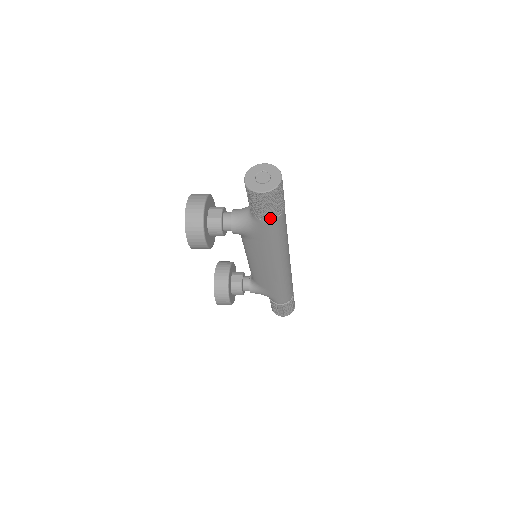
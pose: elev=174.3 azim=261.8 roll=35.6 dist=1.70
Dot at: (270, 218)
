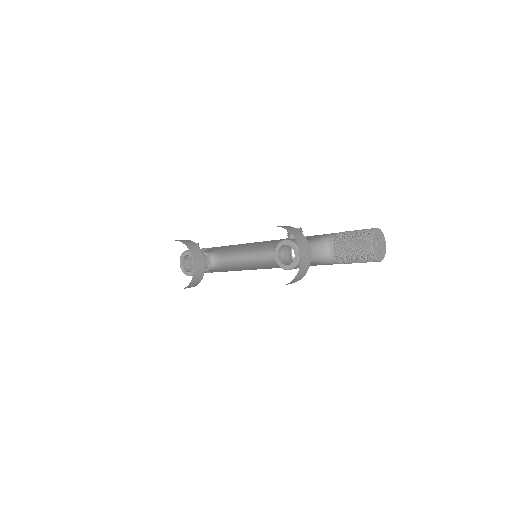
Dot at: occluded
